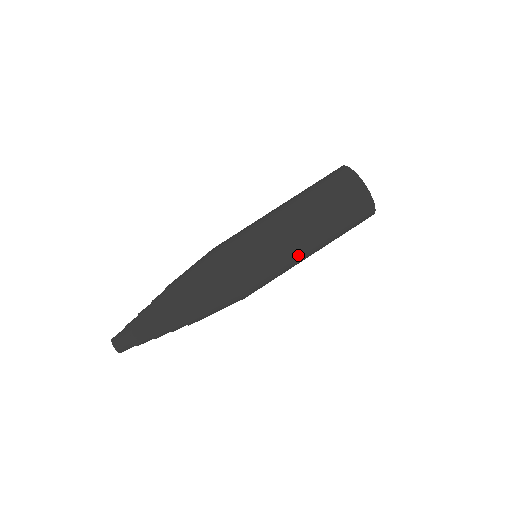
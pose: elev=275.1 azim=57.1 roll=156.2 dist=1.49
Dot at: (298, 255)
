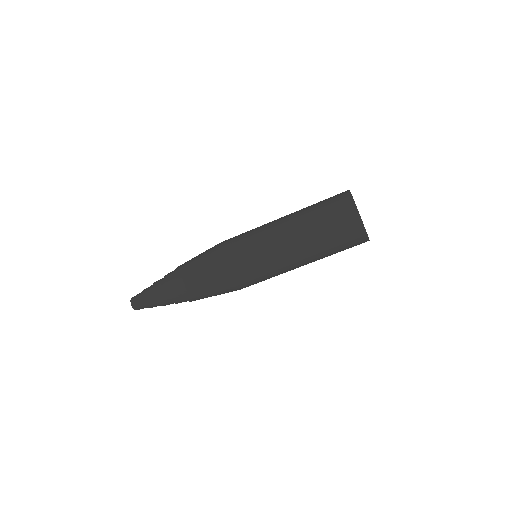
Dot at: (283, 257)
